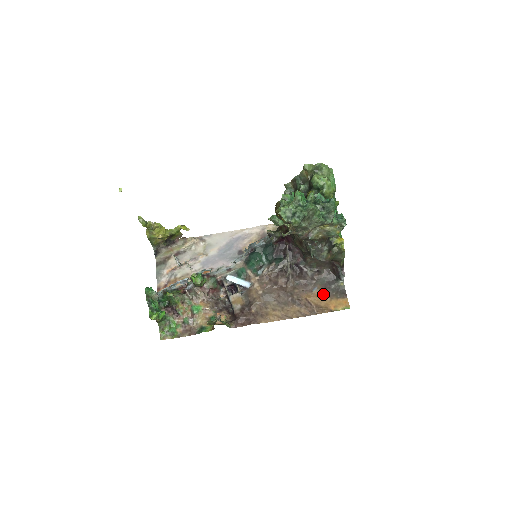
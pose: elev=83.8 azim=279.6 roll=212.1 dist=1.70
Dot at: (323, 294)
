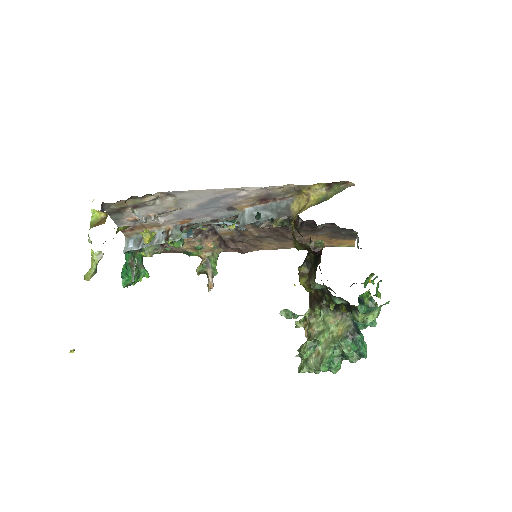
Dot at: (330, 237)
